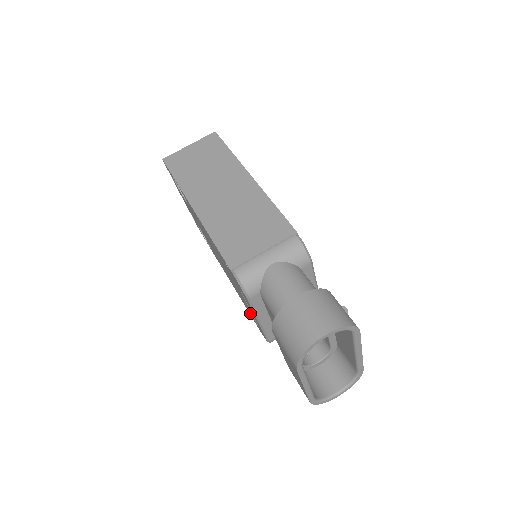
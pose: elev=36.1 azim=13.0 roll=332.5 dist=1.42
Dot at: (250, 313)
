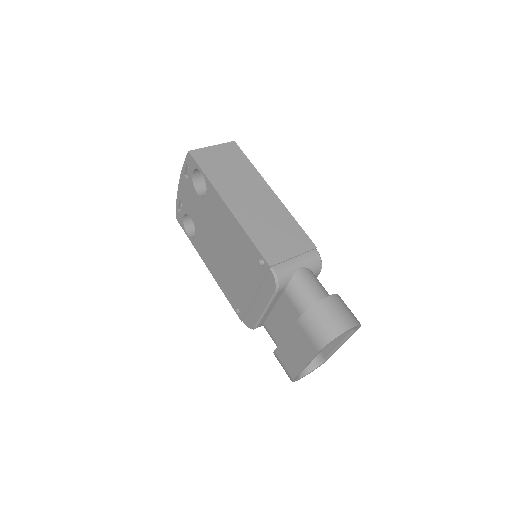
Dot at: (238, 302)
